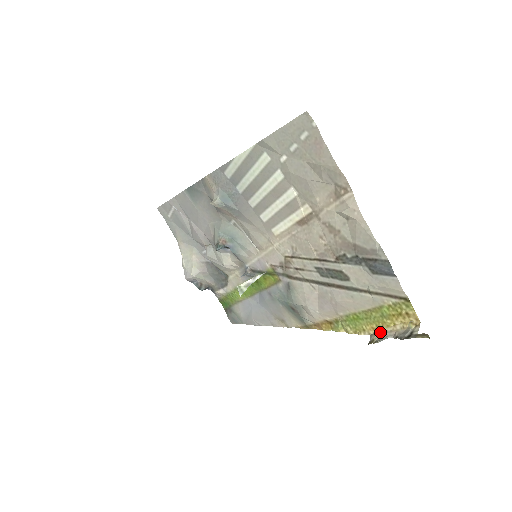
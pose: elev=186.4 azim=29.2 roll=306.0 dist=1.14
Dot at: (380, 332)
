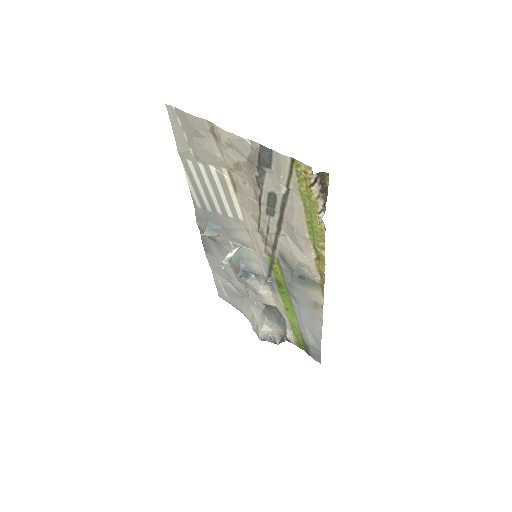
Dot at: (321, 215)
